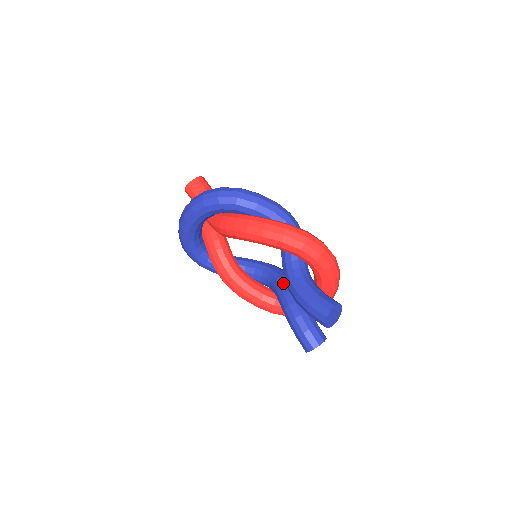
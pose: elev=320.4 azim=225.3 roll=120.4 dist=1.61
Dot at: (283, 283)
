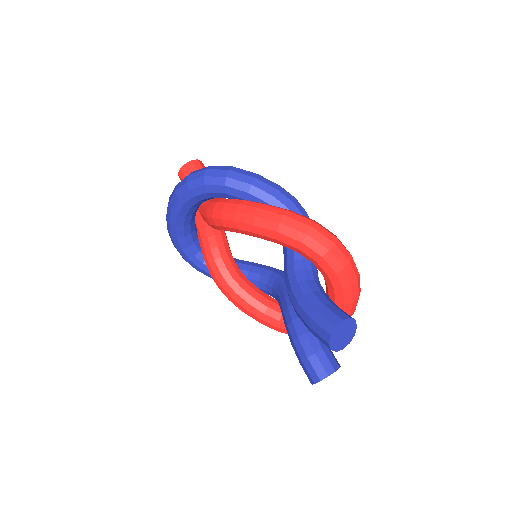
Dot at: occluded
